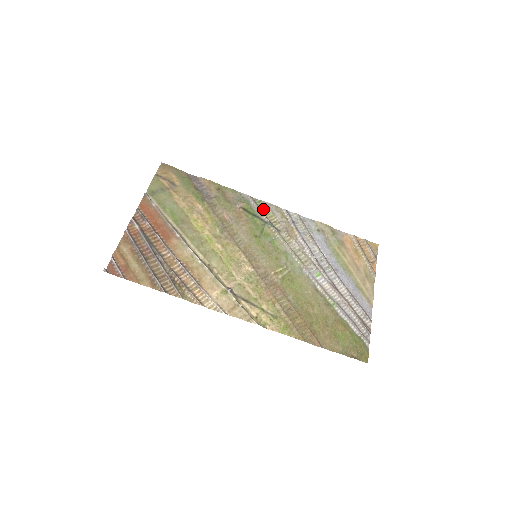
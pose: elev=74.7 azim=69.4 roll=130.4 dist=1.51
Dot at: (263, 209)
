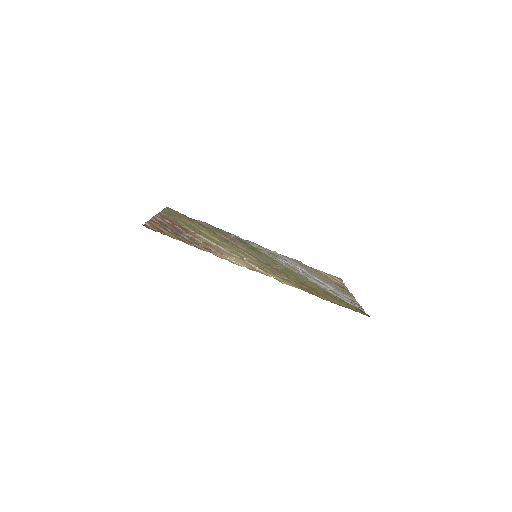
Dot at: occluded
